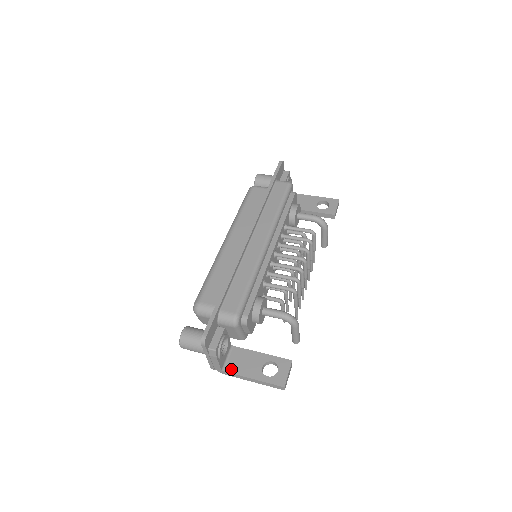
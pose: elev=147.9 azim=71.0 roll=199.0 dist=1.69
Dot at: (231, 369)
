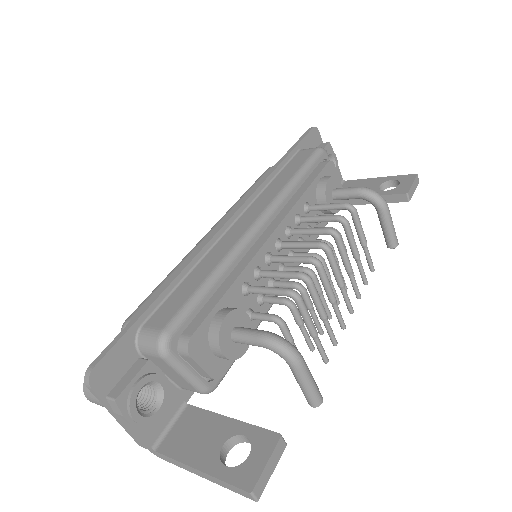
Dot at: (168, 447)
